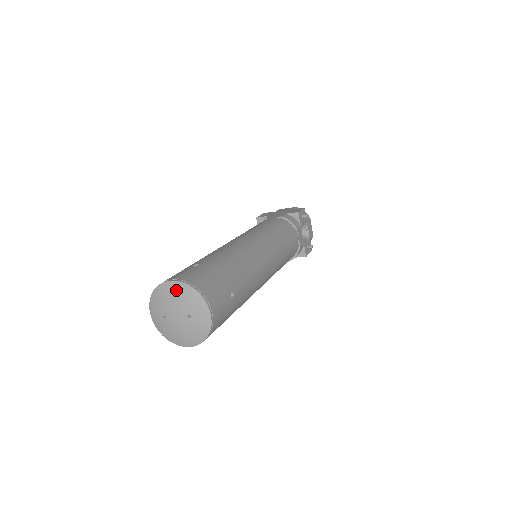
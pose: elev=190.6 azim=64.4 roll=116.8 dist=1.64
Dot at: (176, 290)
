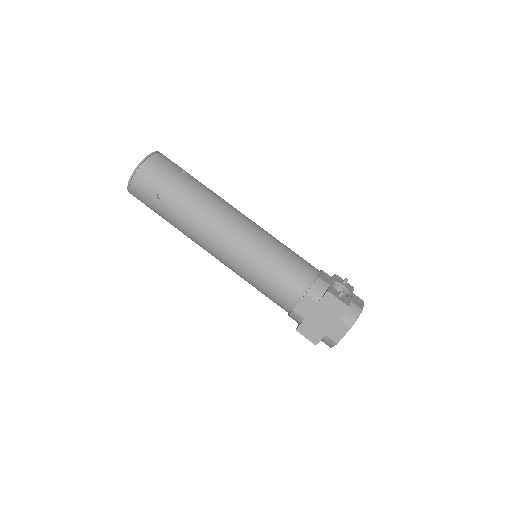
Dot at: occluded
